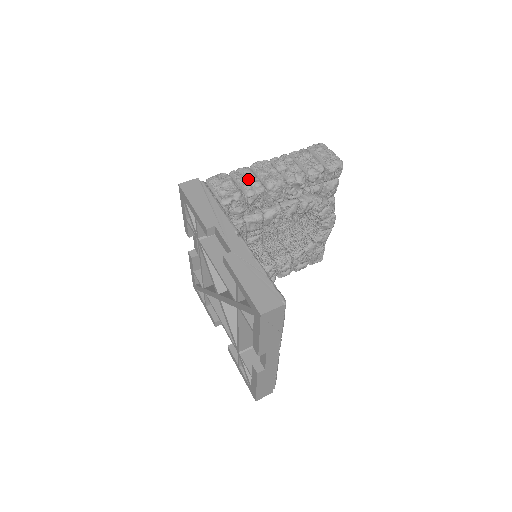
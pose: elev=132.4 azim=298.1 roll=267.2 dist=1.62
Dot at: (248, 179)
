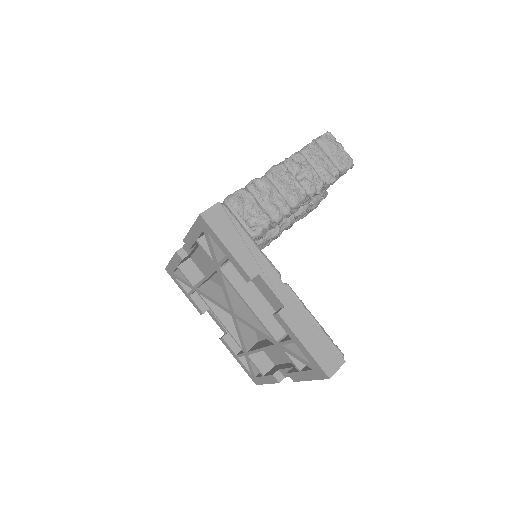
Dot at: (272, 197)
